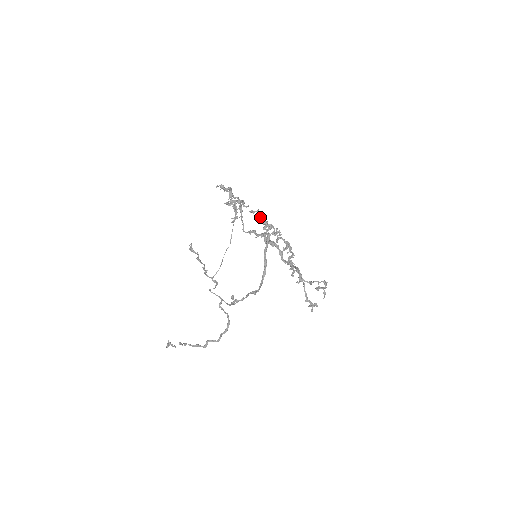
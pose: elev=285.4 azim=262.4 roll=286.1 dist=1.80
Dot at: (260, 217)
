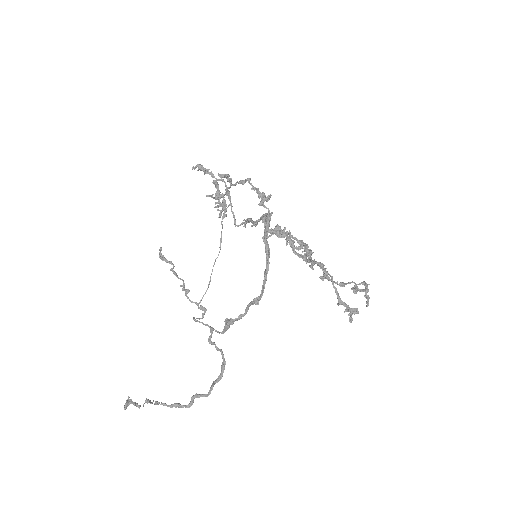
Dot at: (253, 188)
